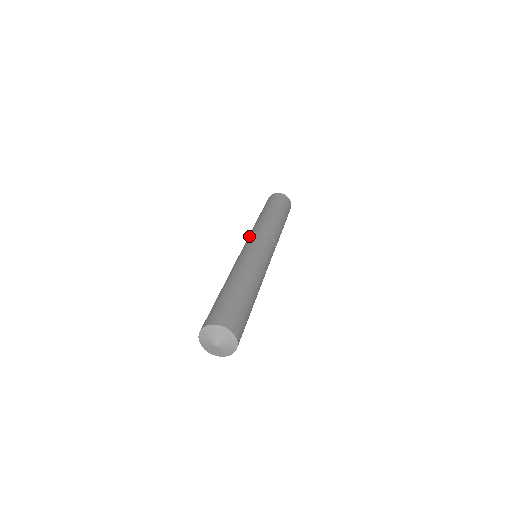
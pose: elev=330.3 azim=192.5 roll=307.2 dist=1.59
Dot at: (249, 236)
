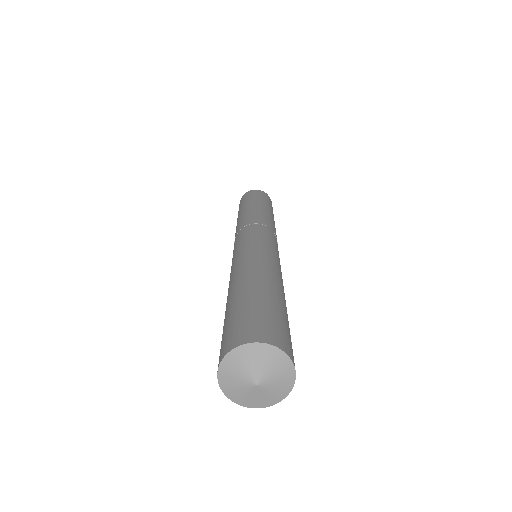
Dot at: (235, 236)
